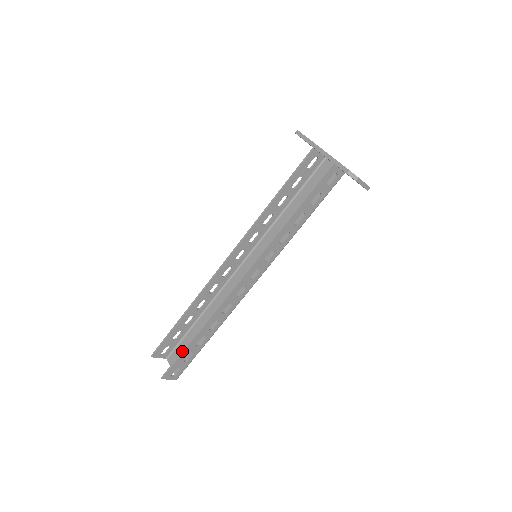
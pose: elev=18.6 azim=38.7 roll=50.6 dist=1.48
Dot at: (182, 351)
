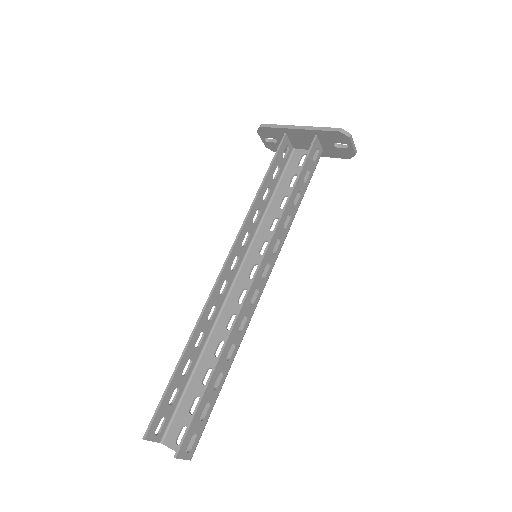
Dot at: occluded
